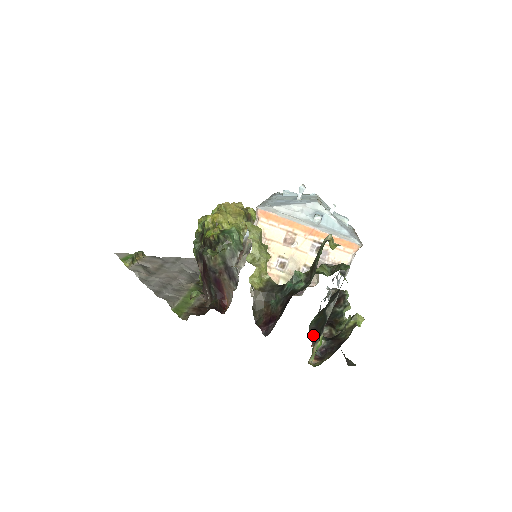
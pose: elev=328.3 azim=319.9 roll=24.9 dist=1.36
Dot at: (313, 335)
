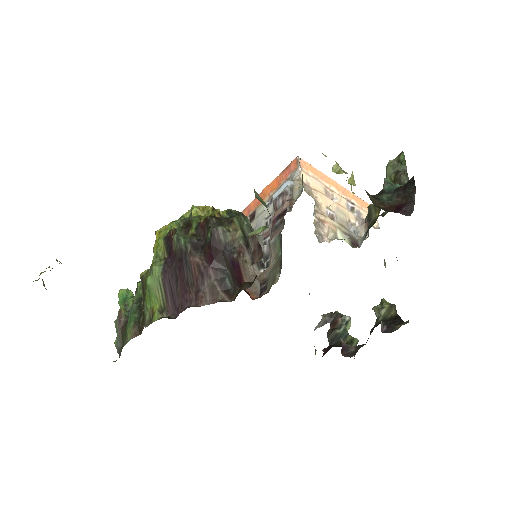
Dot at: occluded
